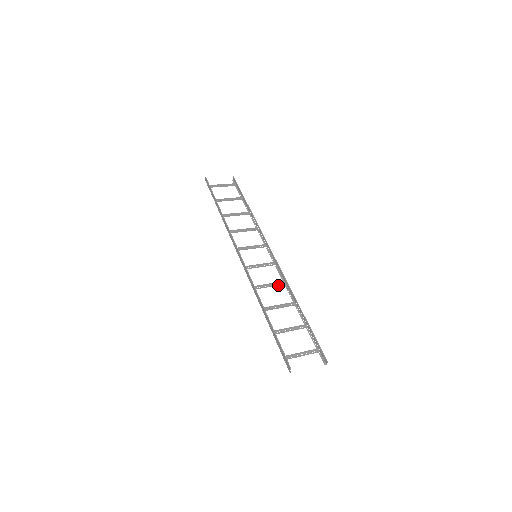
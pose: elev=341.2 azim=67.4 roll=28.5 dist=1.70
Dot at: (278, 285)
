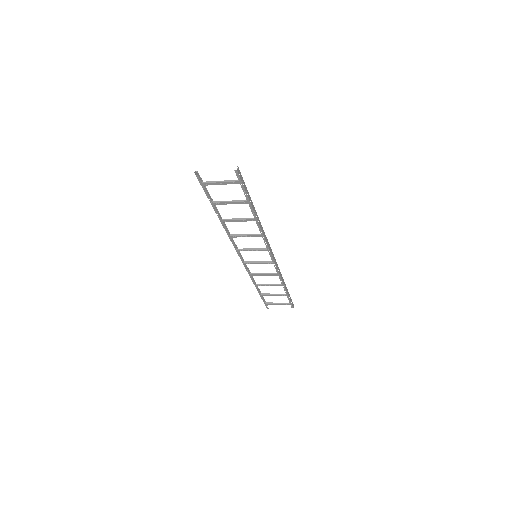
Dot at: (255, 235)
